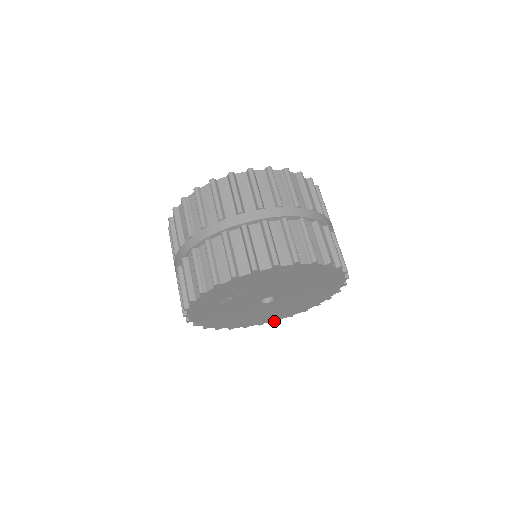
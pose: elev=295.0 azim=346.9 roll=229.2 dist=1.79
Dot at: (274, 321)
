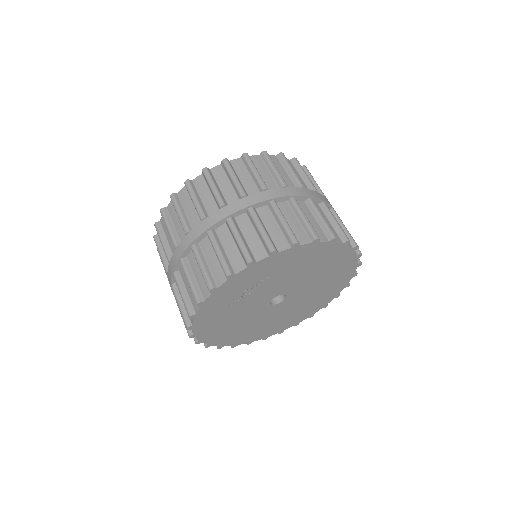
Dot at: (279, 333)
